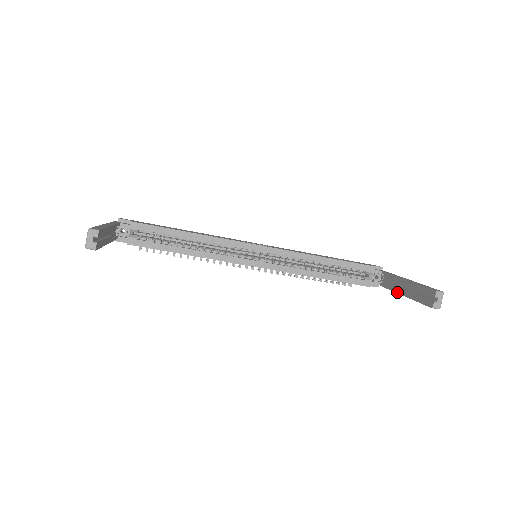
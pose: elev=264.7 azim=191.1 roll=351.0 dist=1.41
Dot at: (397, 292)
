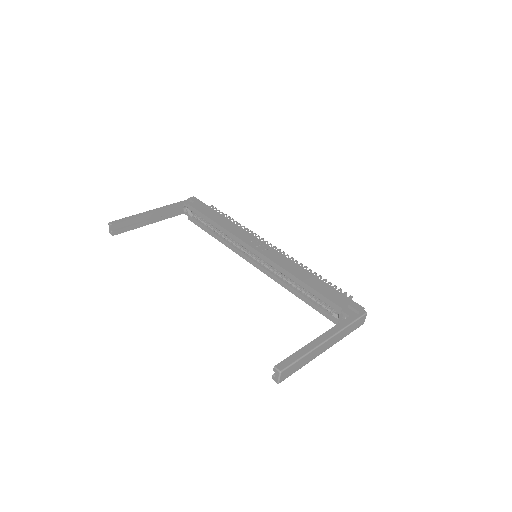
Dot at: occluded
